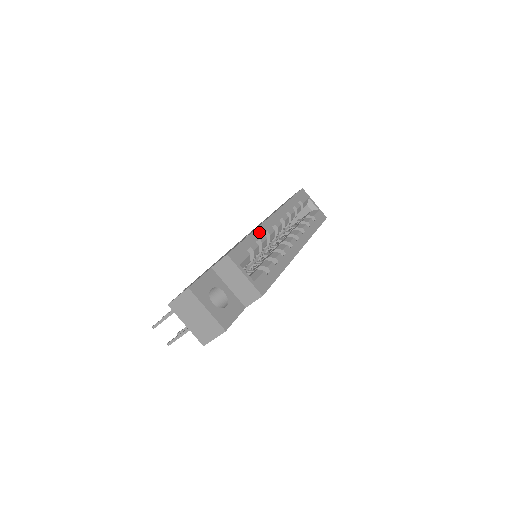
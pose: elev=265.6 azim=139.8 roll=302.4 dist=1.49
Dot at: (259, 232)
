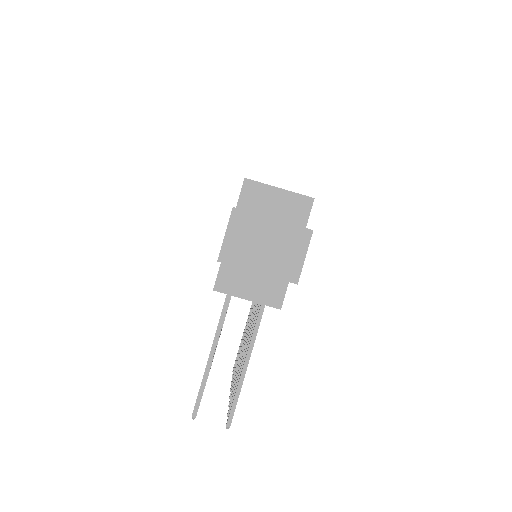
Dot at: occluded
